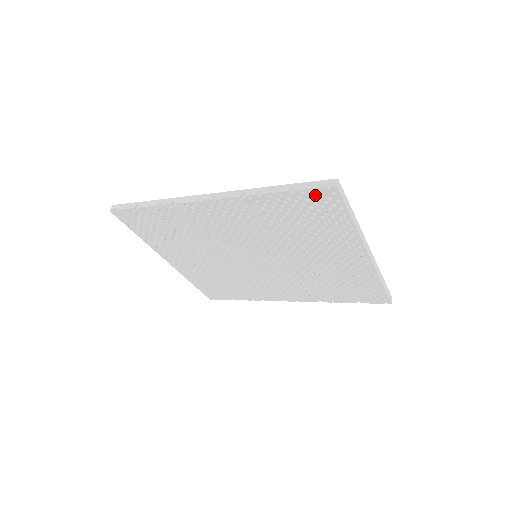
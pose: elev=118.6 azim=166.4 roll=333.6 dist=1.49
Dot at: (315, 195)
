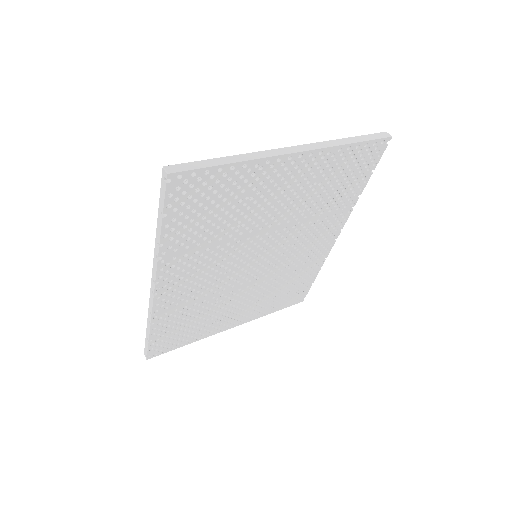
Dot at: (176, 196)
